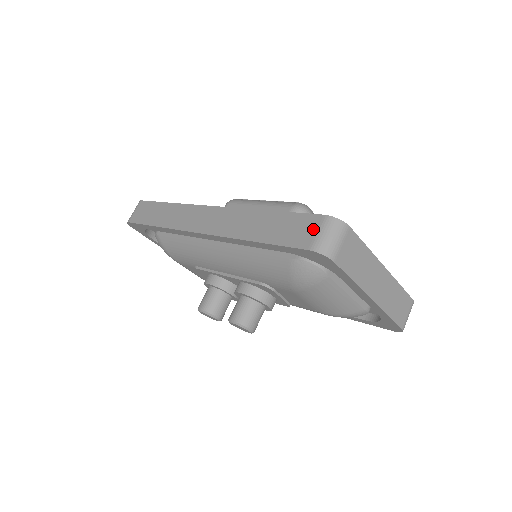
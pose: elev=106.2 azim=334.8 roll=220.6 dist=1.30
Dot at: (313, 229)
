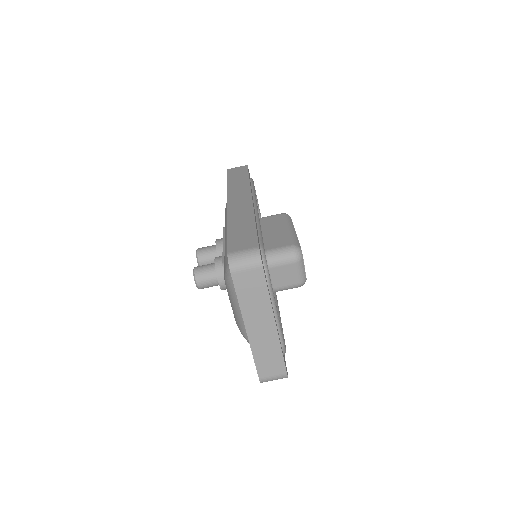
Dot at: (245, 247)
